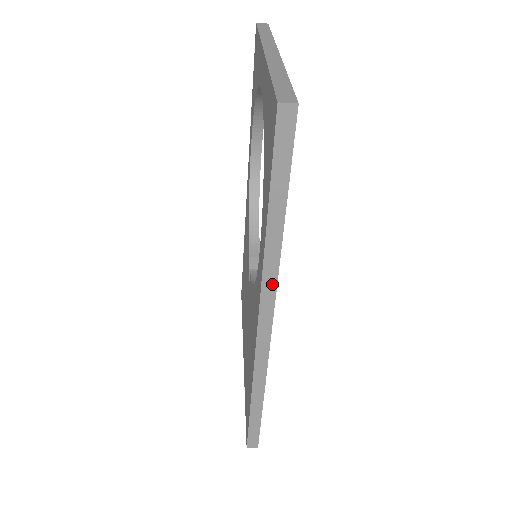
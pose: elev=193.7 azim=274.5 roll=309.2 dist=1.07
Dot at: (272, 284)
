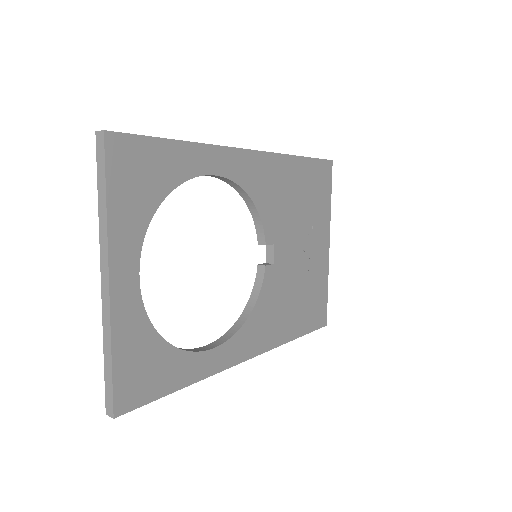
Dot at: (219, 371)
